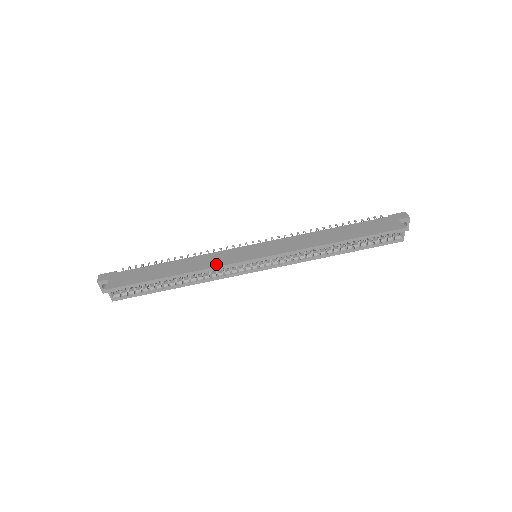
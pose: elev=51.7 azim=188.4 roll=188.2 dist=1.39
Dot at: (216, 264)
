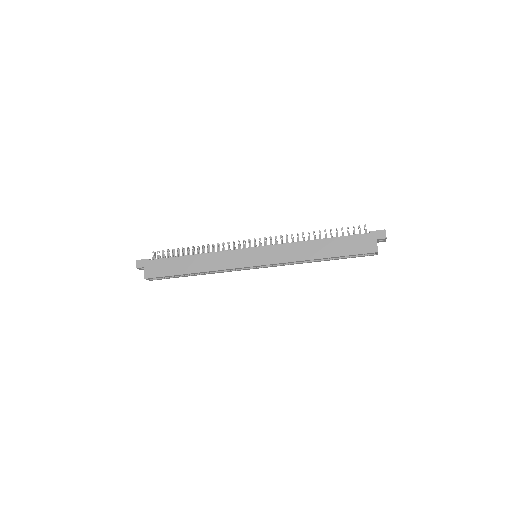
Dot at: (224, 267)
